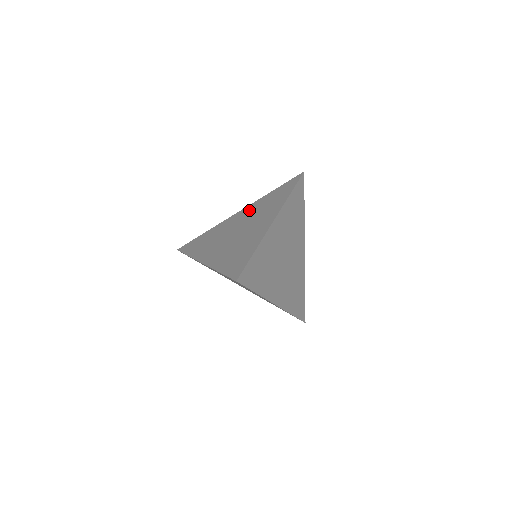
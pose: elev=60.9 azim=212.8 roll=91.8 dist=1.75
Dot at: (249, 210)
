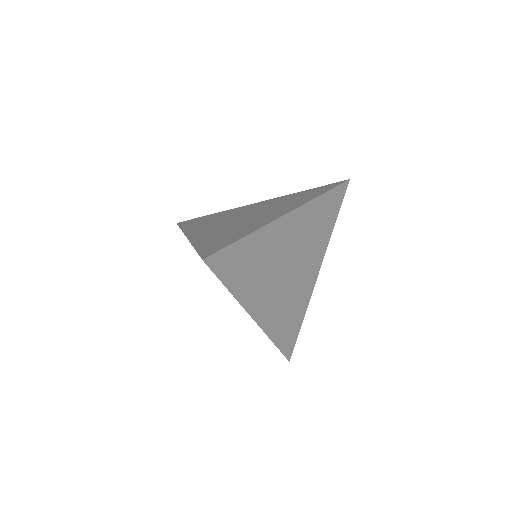
Dot at: (269, 202)
